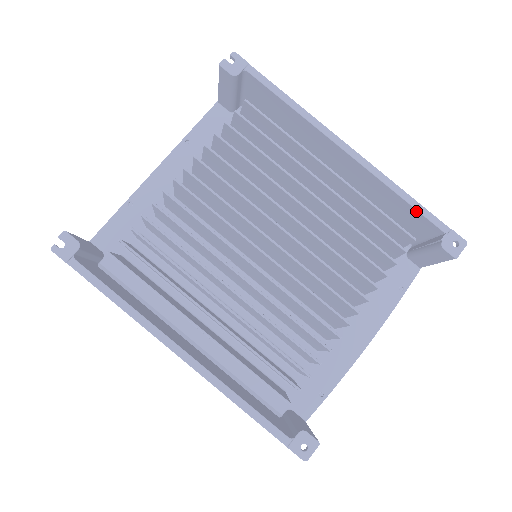
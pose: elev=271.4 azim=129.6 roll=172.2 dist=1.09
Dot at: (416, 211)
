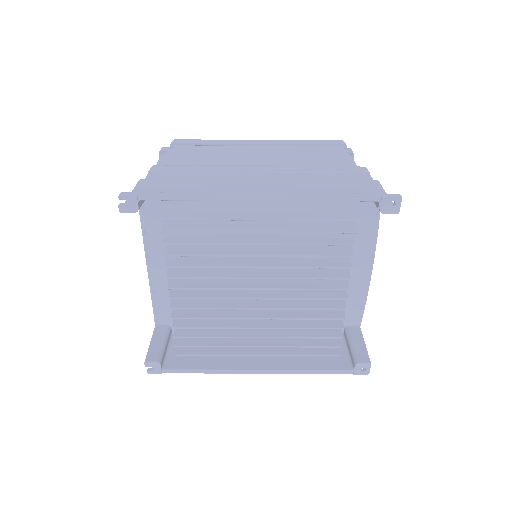
Dot at: occluded
